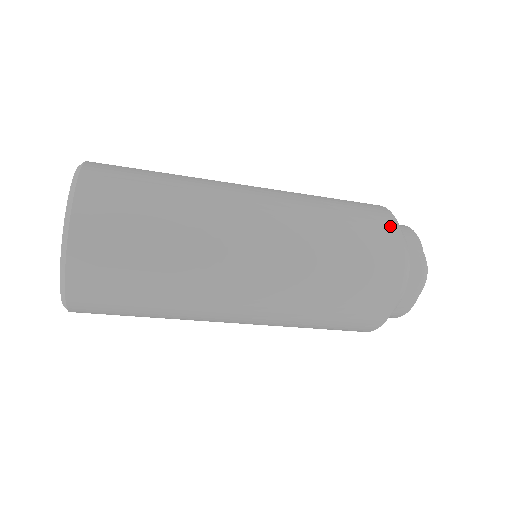
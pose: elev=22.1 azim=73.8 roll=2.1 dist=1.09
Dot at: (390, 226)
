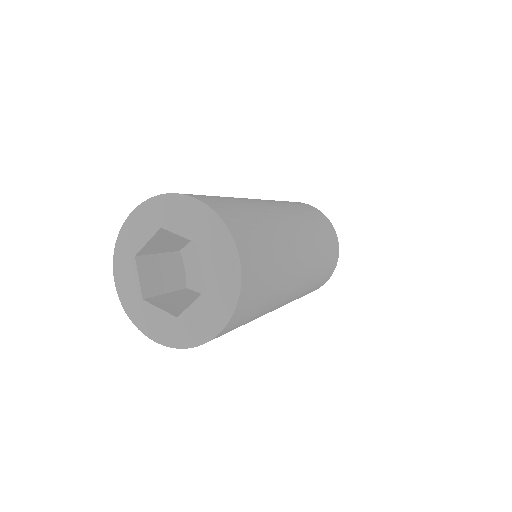
Dot at: (337, 252)
